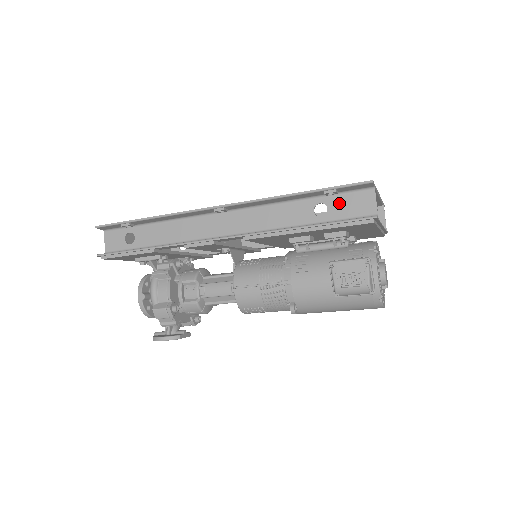
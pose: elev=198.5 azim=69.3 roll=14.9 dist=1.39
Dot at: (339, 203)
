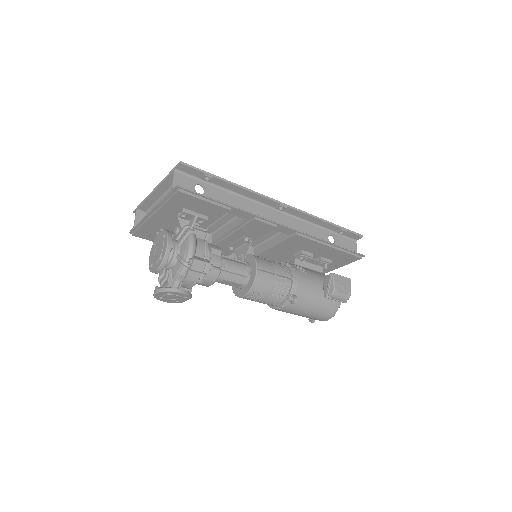
Dot at: (341, 240)
